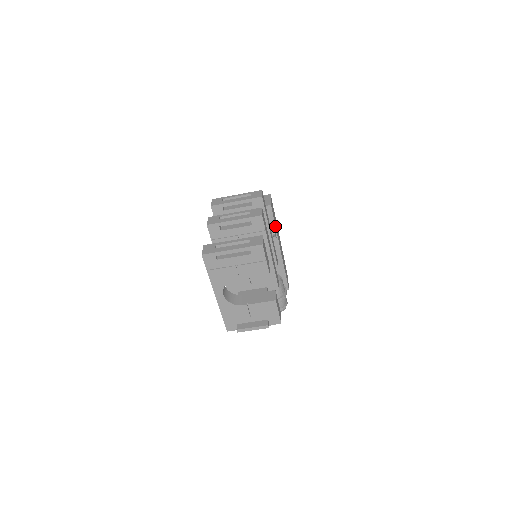
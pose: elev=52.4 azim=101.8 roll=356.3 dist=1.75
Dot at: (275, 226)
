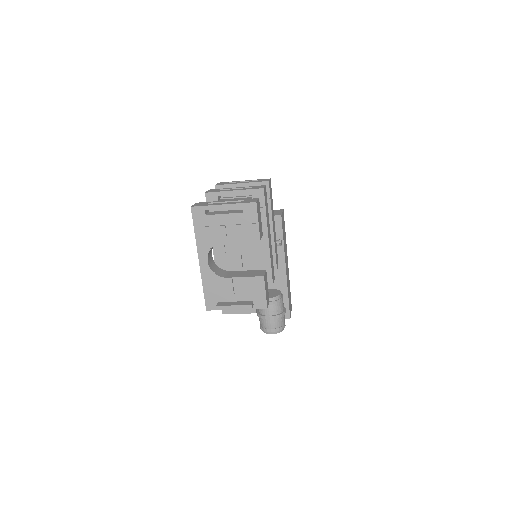
Dot at: (283, 240)
